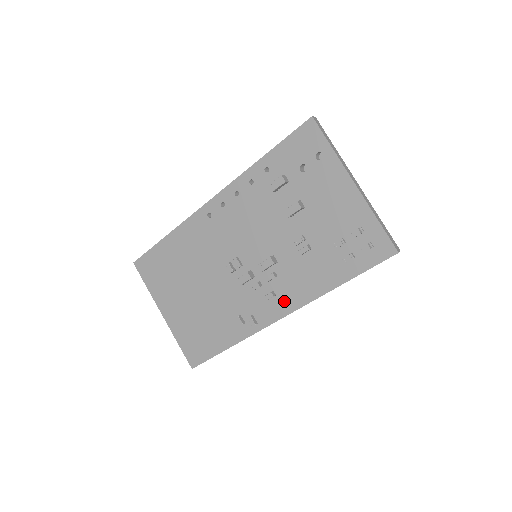
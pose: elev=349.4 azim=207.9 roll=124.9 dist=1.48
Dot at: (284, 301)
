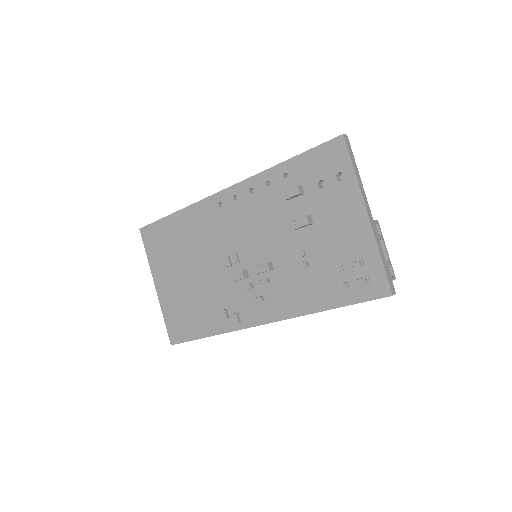
Dot at: (271, 308)
